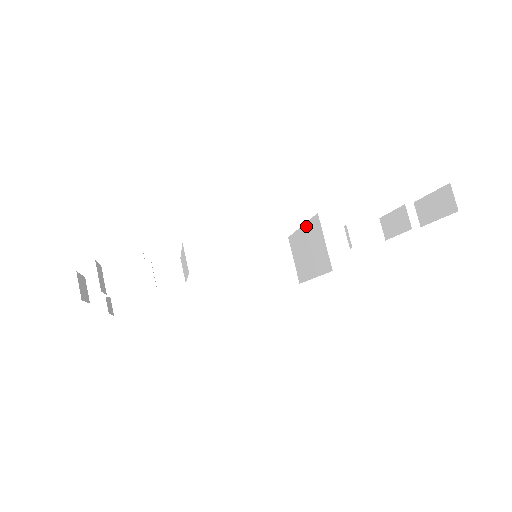
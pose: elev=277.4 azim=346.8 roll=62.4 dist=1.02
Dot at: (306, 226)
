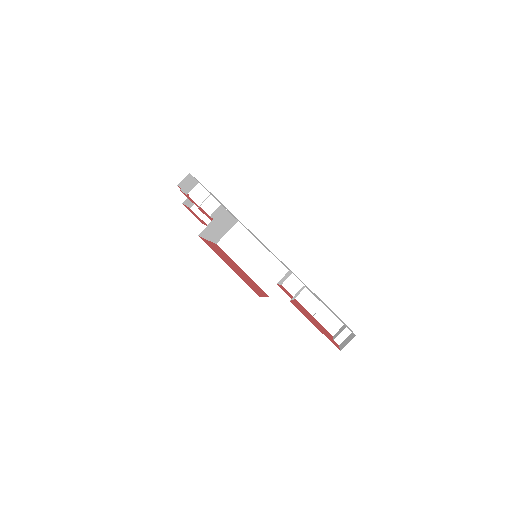
Dot at: (288, 271)
